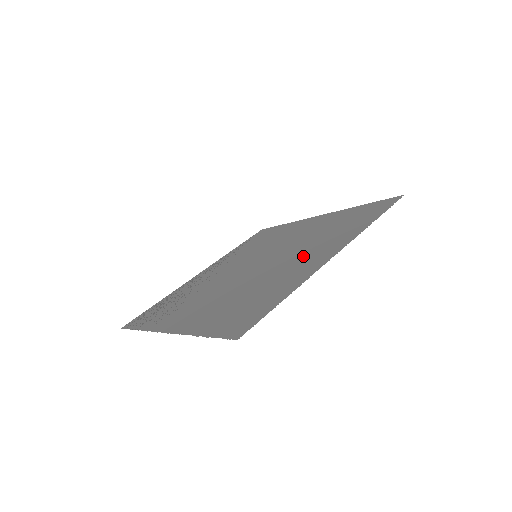
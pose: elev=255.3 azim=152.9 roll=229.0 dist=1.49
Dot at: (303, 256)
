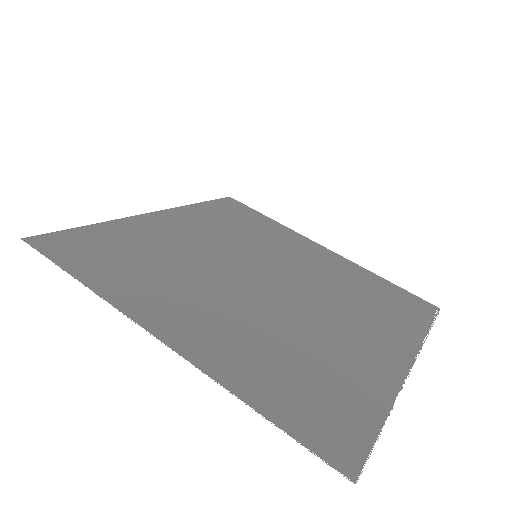
Dot at: (355, 327)
